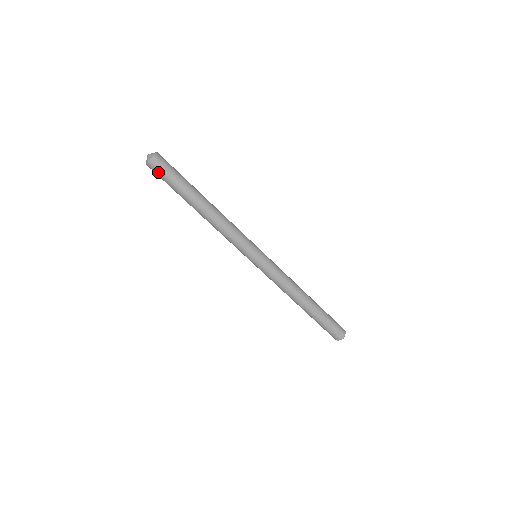
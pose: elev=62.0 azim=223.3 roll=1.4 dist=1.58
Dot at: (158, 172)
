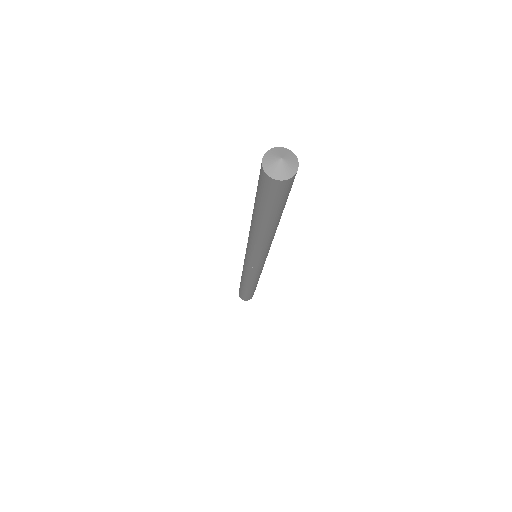
Dot at: (260, 178)
